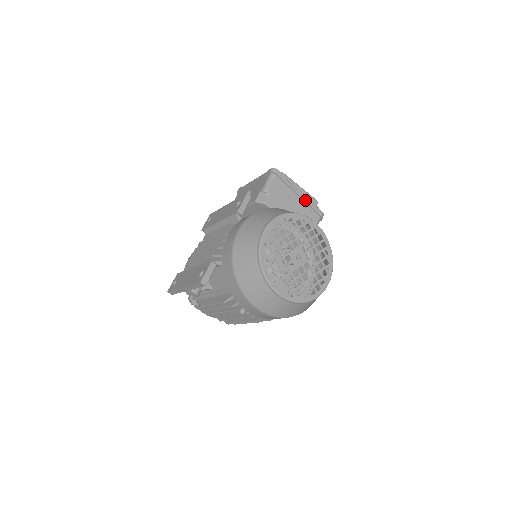
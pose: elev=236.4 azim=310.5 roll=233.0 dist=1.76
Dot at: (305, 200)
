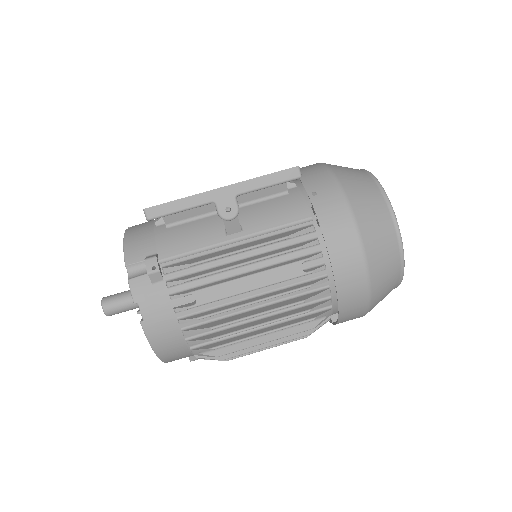
Dot at: occluded
